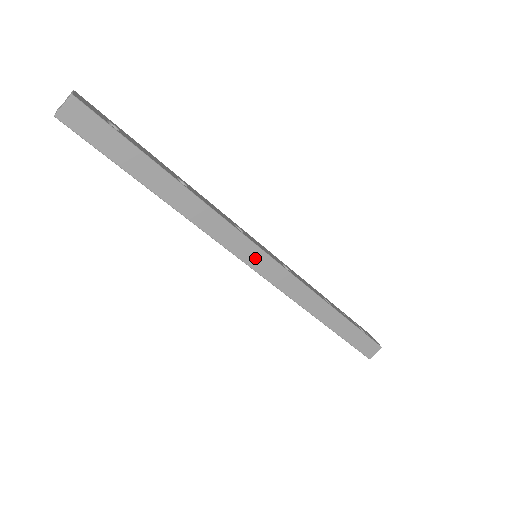
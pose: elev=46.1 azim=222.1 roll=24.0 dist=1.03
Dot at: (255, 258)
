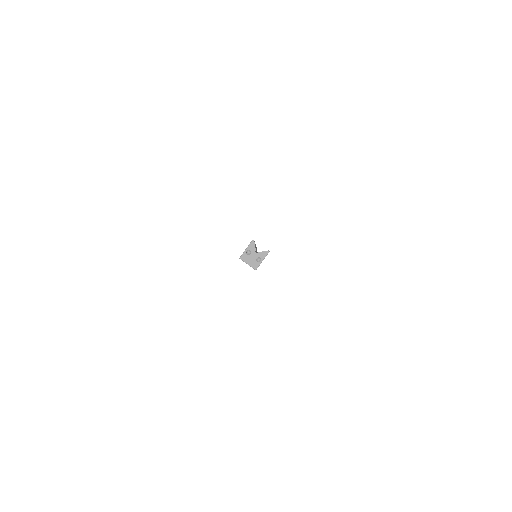
Dot at: occluded
